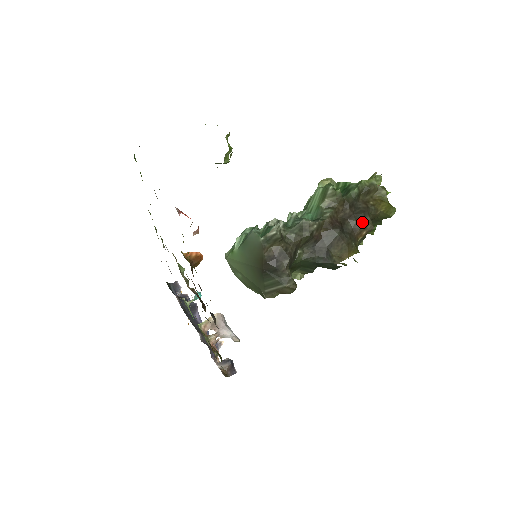
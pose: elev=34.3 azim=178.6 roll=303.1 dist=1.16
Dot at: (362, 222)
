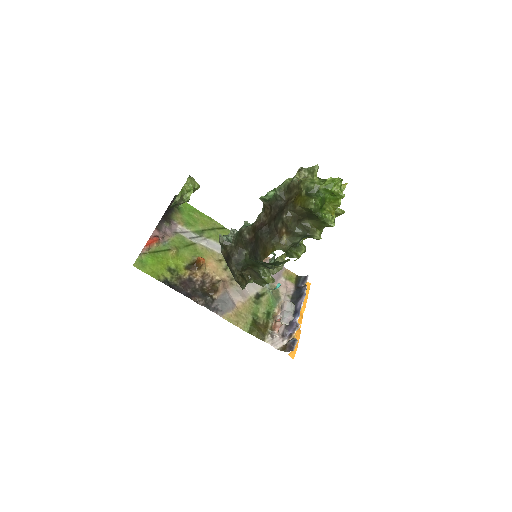
Dot at: (279, 221)
